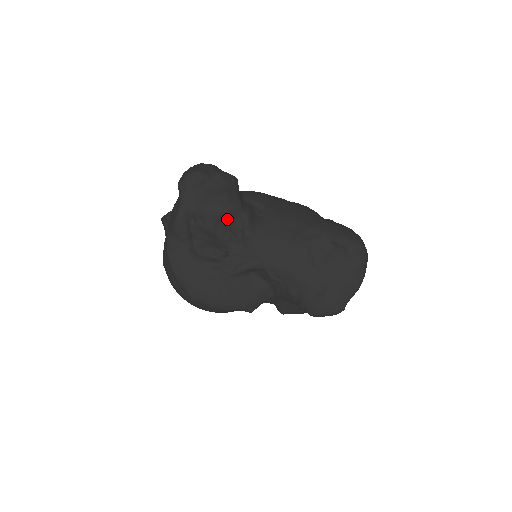
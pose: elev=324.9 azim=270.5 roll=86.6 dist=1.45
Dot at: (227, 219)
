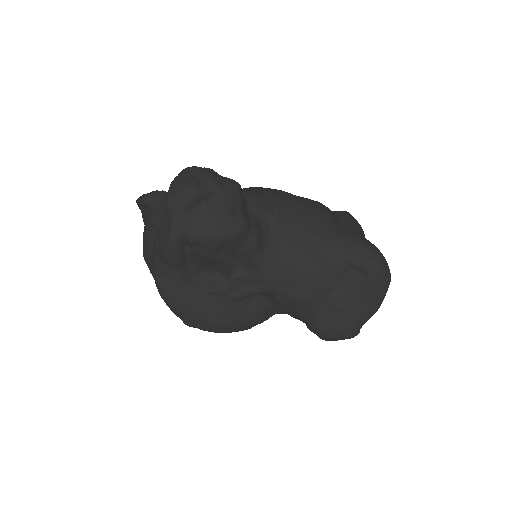
Dot at: (230, 245)
